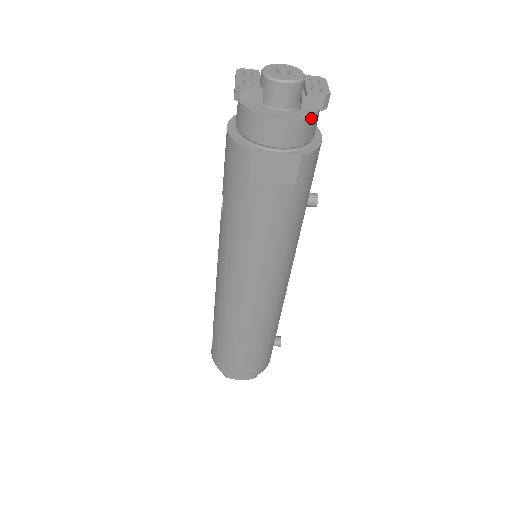
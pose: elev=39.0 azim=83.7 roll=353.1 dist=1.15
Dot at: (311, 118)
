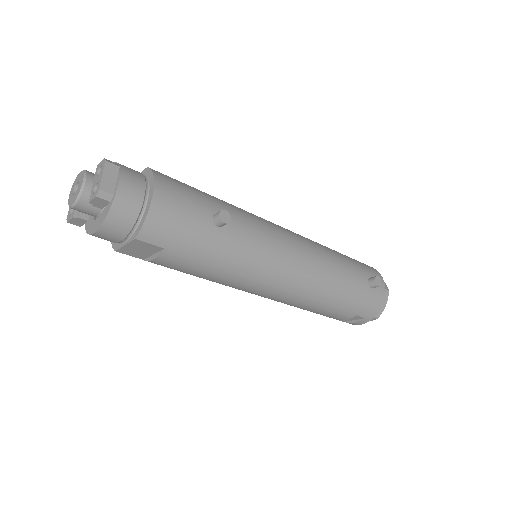
Dot at: (110, 213)
